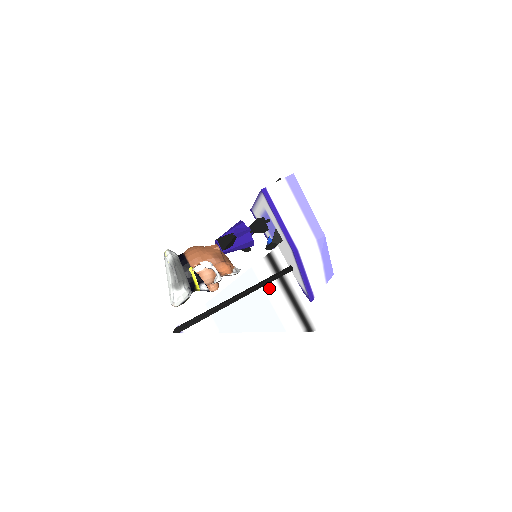
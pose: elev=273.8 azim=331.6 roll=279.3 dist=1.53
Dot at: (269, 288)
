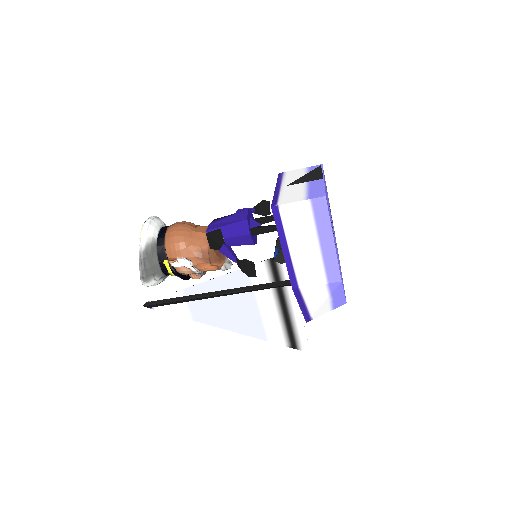
Dot at: (261, 295)
